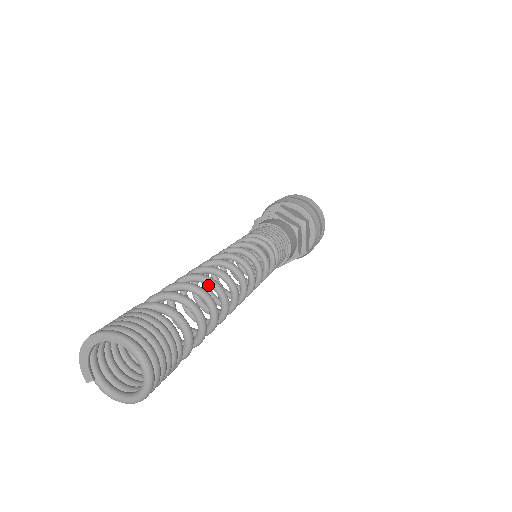
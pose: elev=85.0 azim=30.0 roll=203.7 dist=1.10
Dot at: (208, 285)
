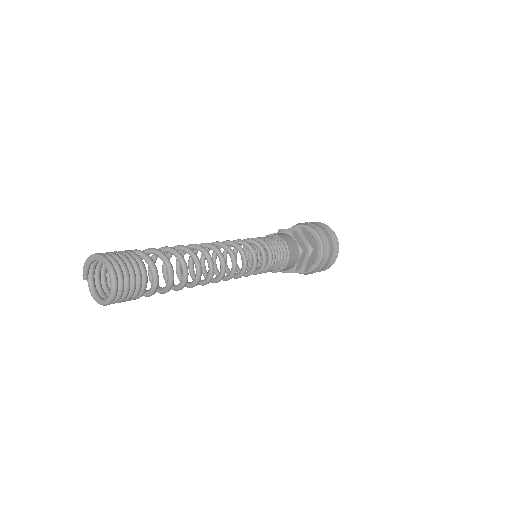
Dot at: (192, 259)
